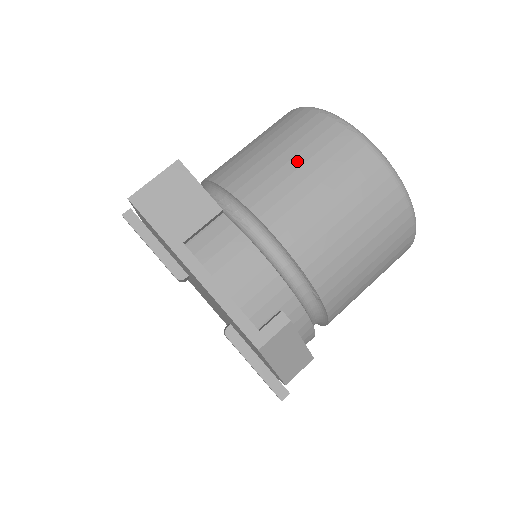
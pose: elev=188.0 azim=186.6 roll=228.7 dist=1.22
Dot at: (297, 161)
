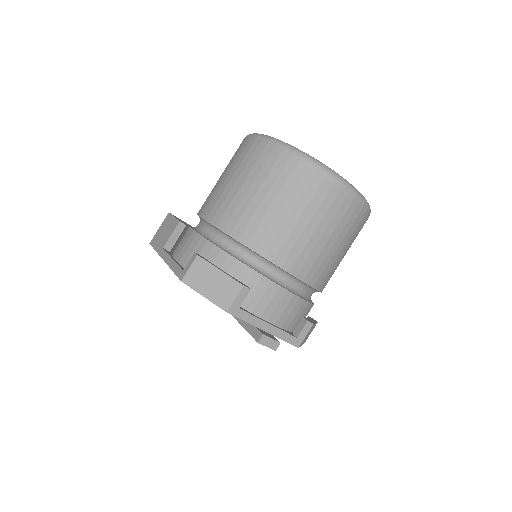
Dot at: occluded
